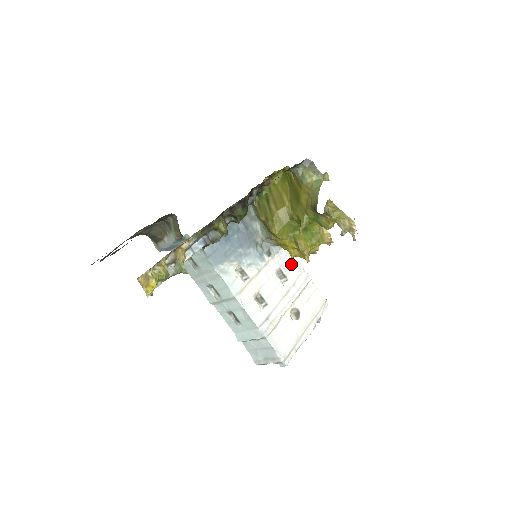
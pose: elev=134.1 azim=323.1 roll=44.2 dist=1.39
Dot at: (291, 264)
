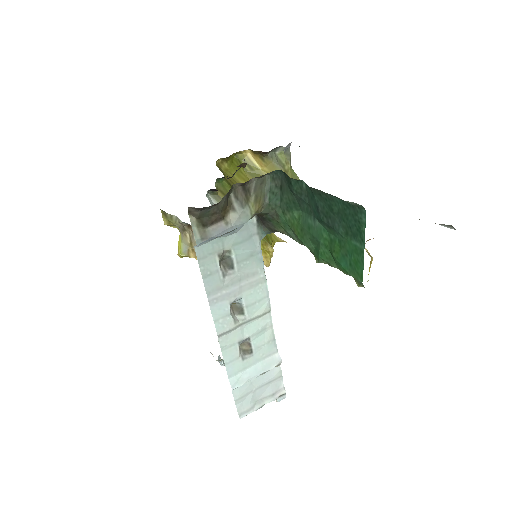
Dot at: occluded
